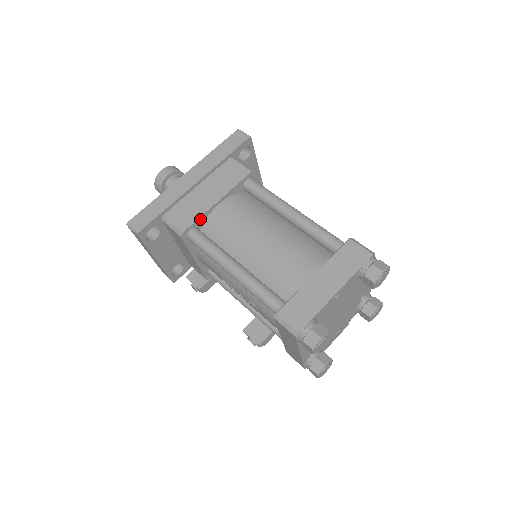
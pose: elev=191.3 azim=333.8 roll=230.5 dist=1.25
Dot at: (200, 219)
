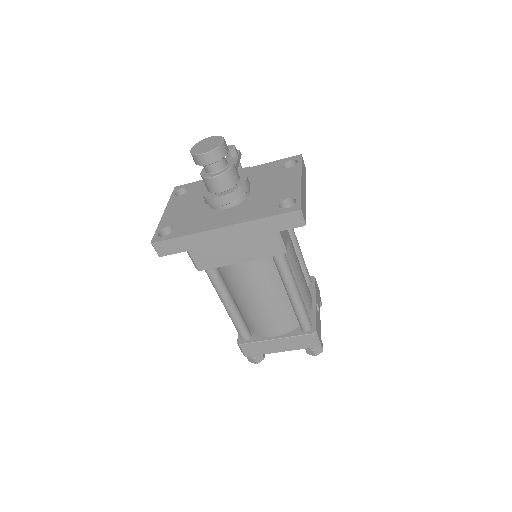
Dot at: (219, 265)
